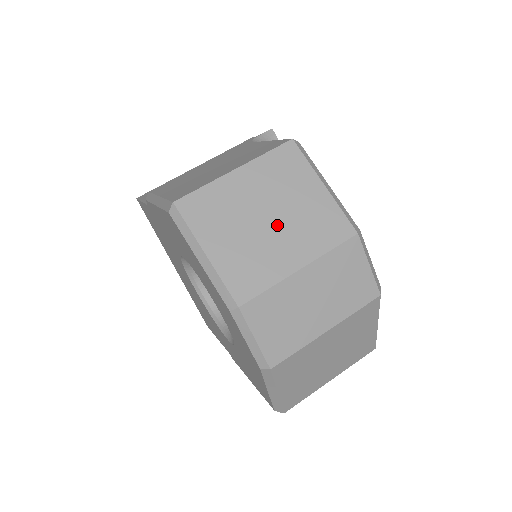
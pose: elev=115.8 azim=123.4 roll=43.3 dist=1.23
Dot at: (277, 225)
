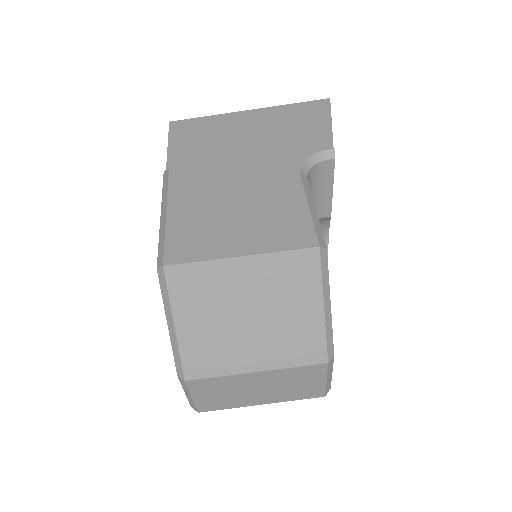
Dot at: (255, 327)
